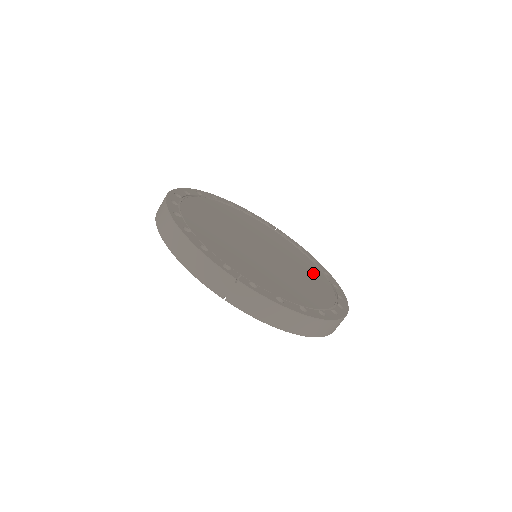
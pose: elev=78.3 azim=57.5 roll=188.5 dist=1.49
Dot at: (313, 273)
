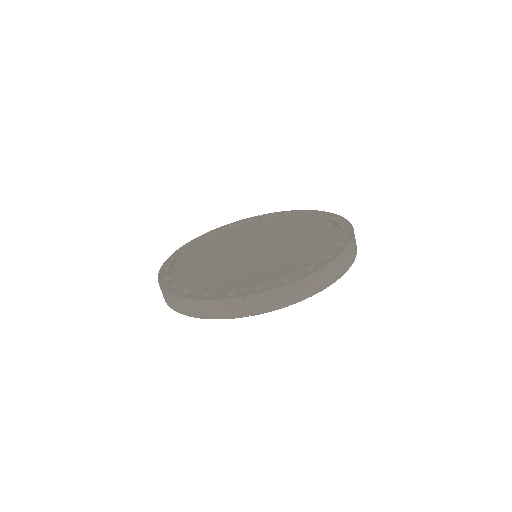
Dot at: (309, 226)
